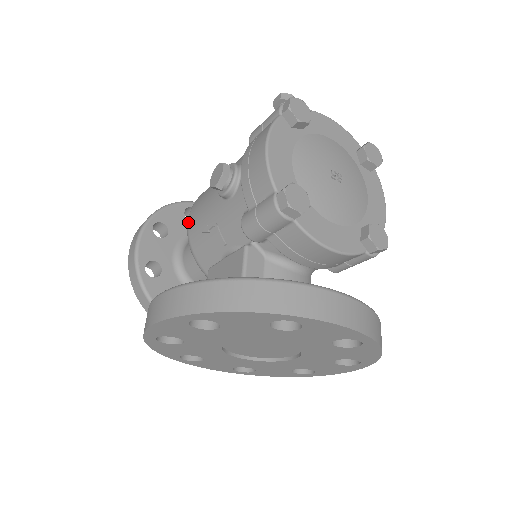
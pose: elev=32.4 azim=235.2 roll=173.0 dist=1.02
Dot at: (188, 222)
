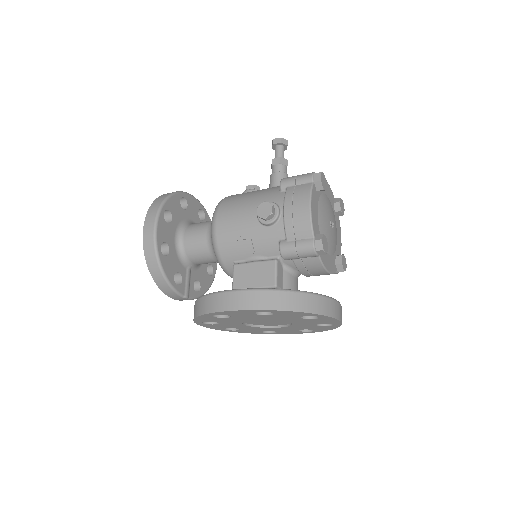
Dot at: (216, 226)
